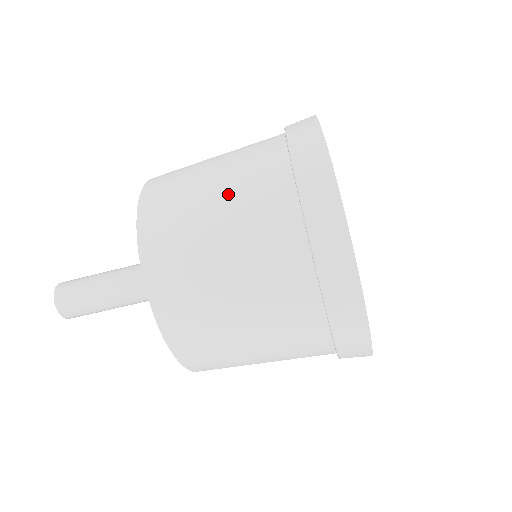
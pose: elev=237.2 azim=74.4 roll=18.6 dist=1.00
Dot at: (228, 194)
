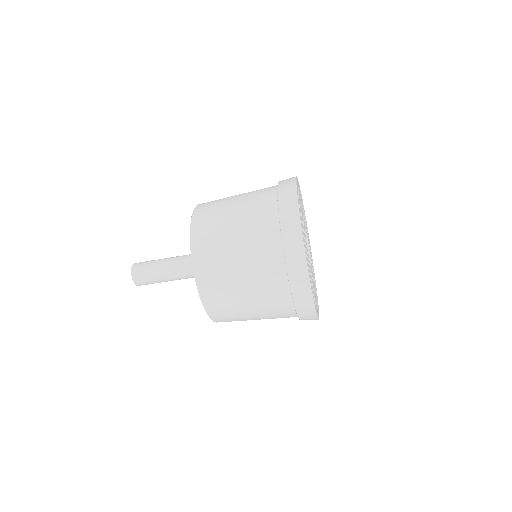
Dot at: (248, 268)
